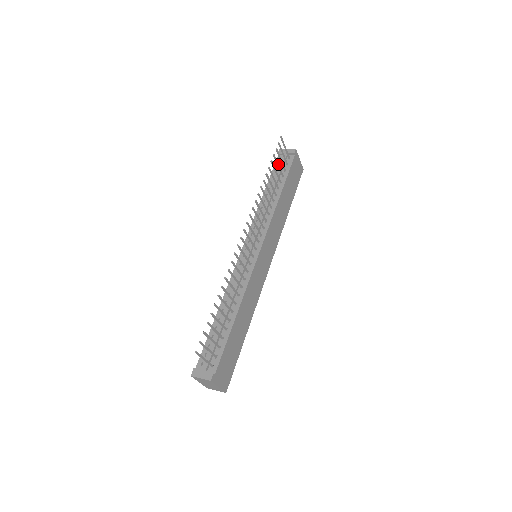
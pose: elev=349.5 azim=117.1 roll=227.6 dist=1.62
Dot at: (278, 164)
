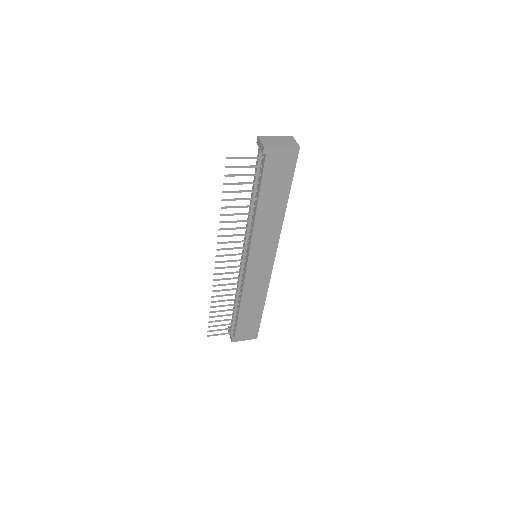
Dot at: (239, 183)
